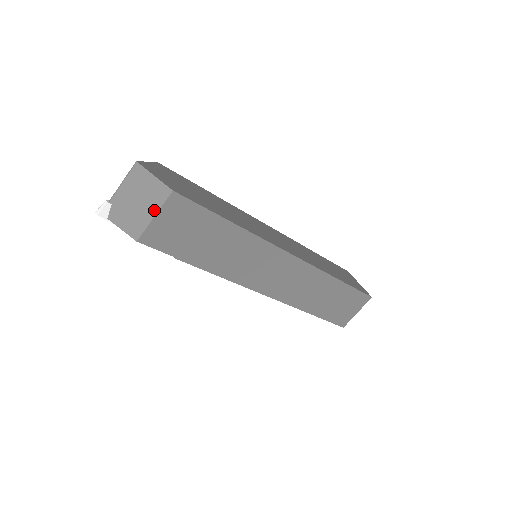
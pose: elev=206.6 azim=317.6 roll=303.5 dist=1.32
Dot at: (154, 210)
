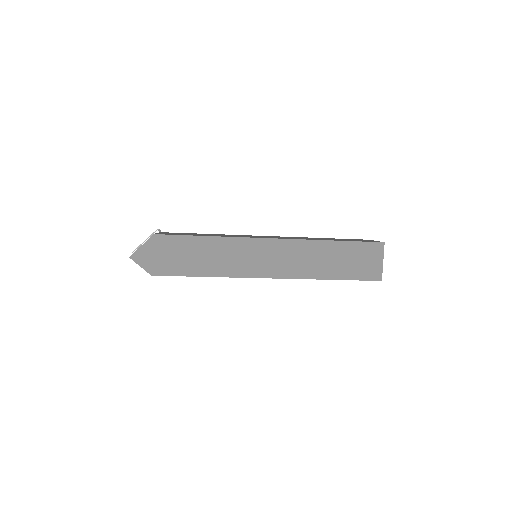
Dot at: occluded
